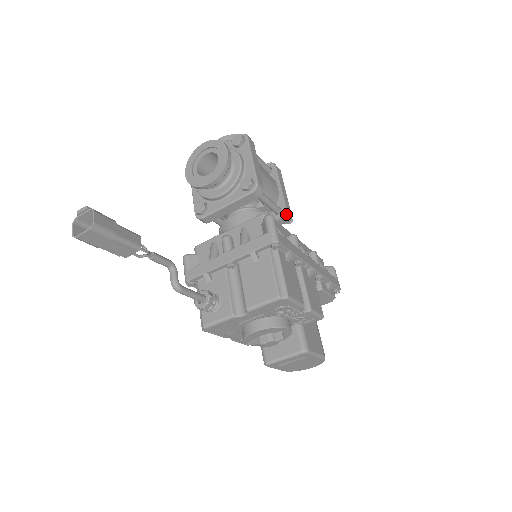
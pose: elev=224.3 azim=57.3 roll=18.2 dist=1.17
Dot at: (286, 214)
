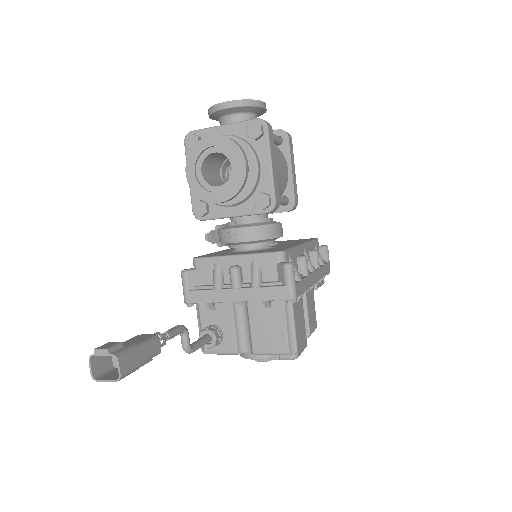
Dot at: (293, 207)
